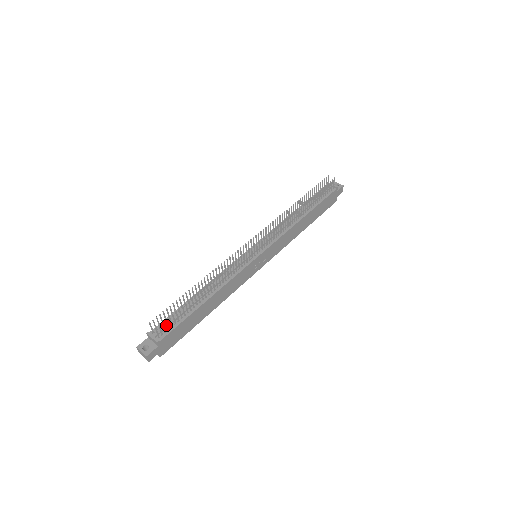
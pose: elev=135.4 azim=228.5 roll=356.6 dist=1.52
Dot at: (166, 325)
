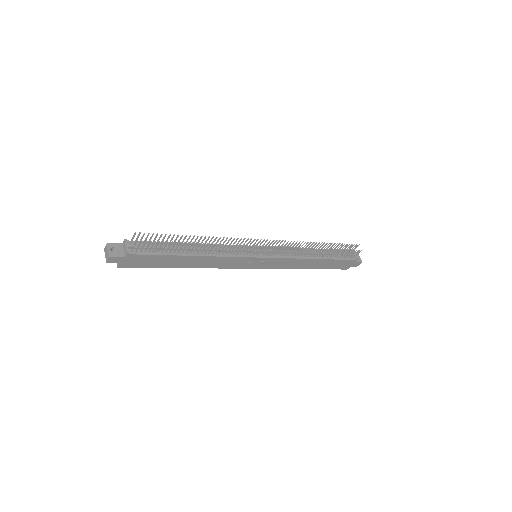
Dot at: (145, 246)
